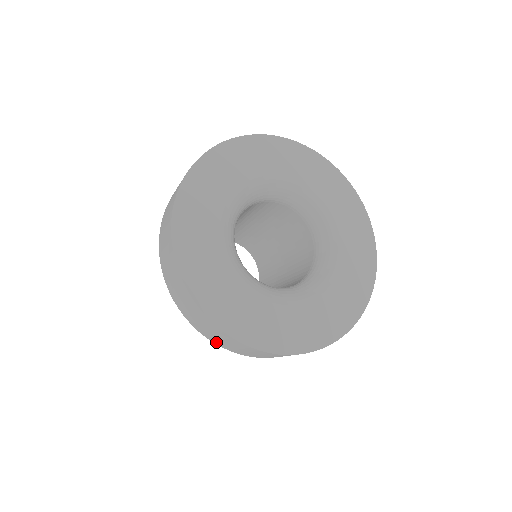
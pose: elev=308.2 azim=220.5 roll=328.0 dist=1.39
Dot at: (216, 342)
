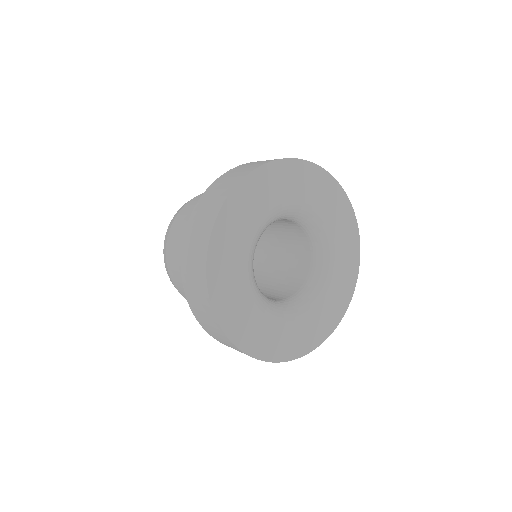
Dot at: (190, 300)
